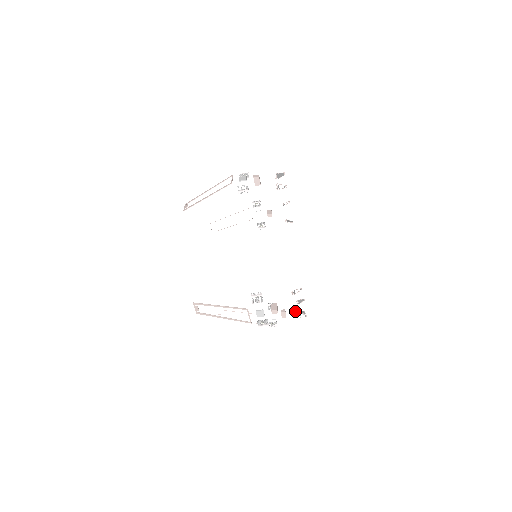
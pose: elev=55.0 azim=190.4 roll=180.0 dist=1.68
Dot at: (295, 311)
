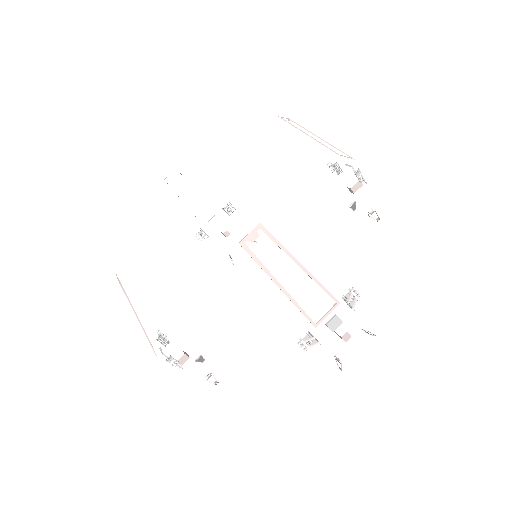
Dot at: (338, 358)
